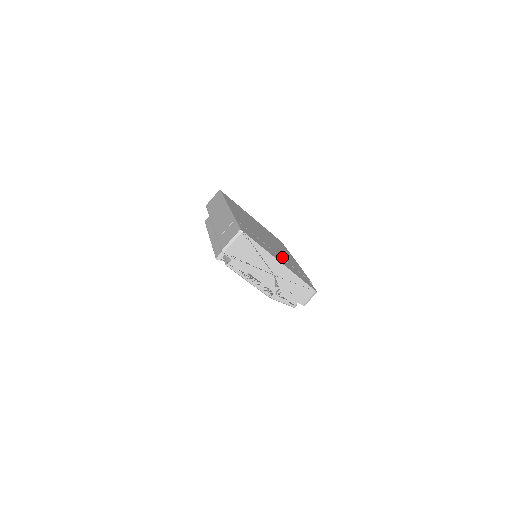
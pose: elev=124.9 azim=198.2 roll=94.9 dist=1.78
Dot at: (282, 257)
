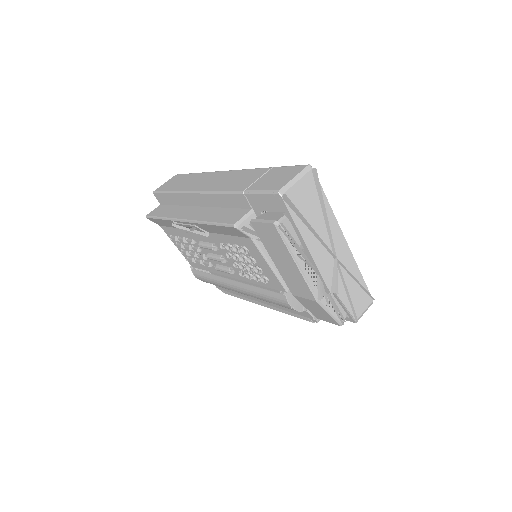
Dot at: occluded
